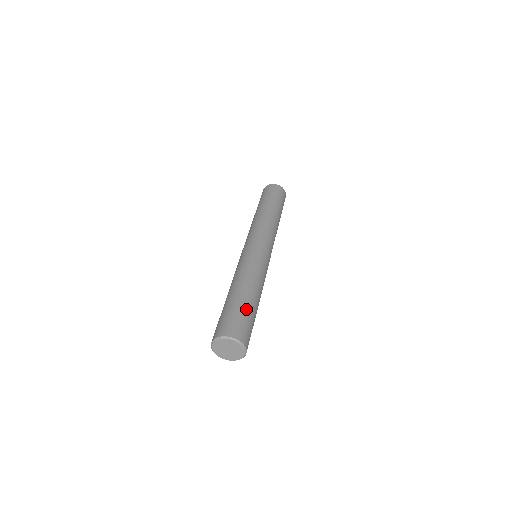
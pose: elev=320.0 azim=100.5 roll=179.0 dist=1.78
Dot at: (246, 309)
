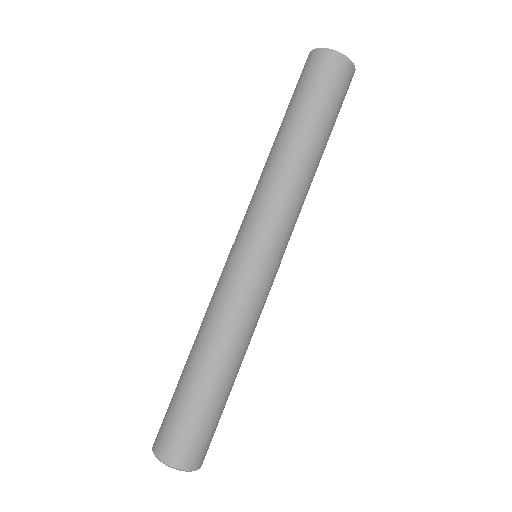
Dot at: (204, 409)
